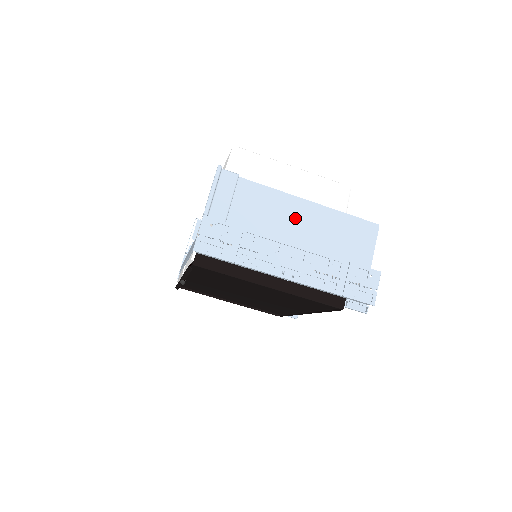
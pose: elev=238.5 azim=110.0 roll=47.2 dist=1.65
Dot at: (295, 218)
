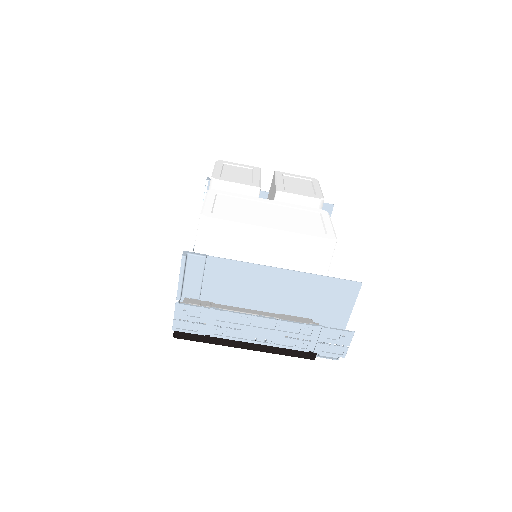
Dot at: (269, 286)
